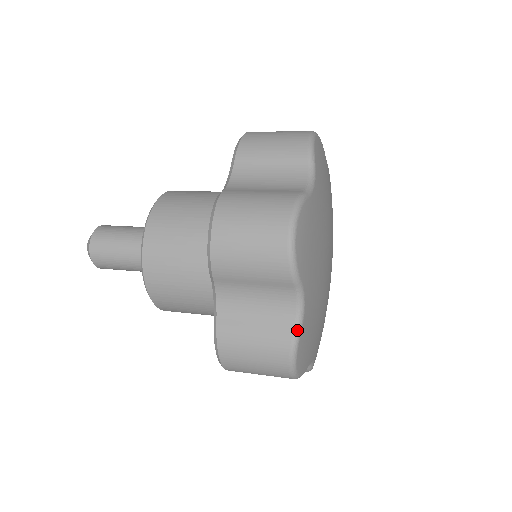
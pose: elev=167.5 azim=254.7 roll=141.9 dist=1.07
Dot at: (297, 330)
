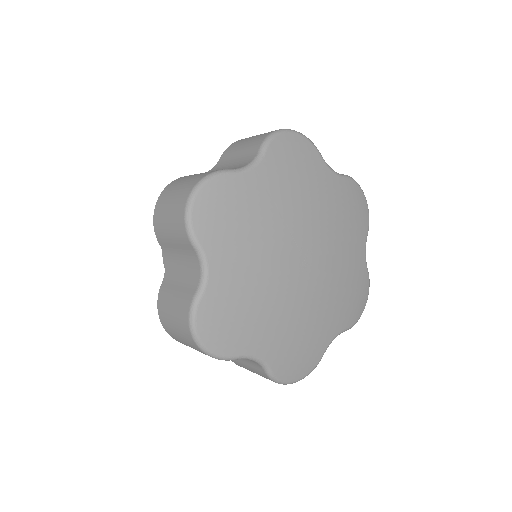
Dot at: (197, 295)
